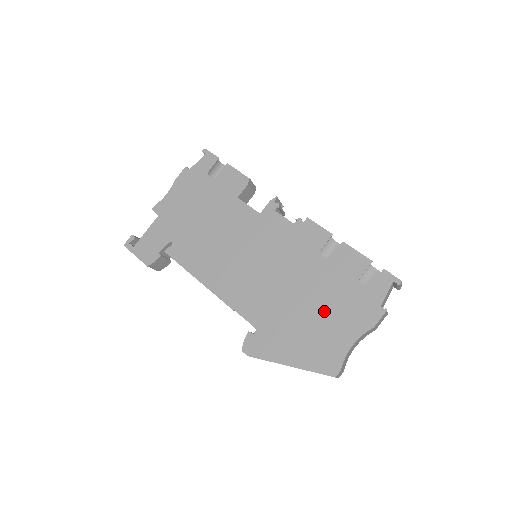
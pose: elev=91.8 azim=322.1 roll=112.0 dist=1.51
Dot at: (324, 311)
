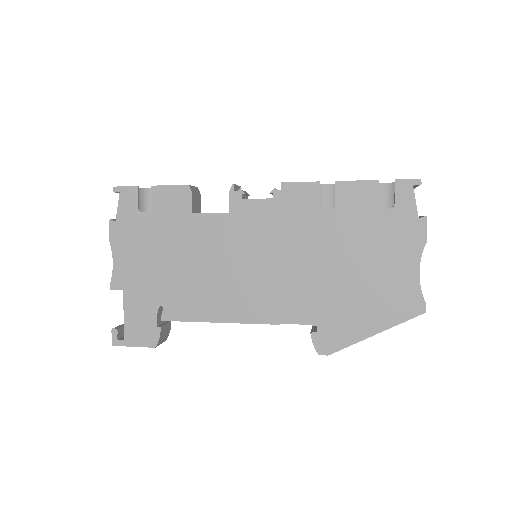
Dot at: (368, 261)
